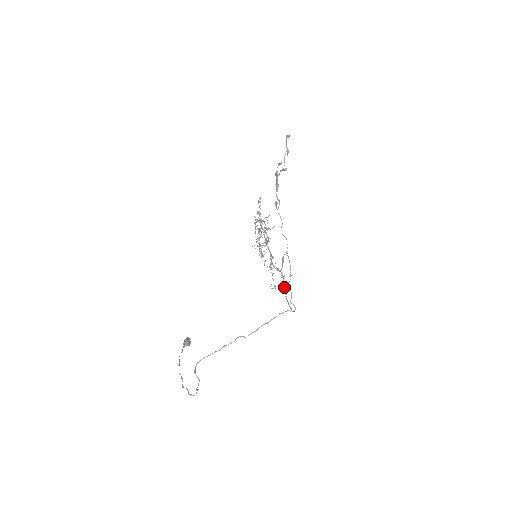
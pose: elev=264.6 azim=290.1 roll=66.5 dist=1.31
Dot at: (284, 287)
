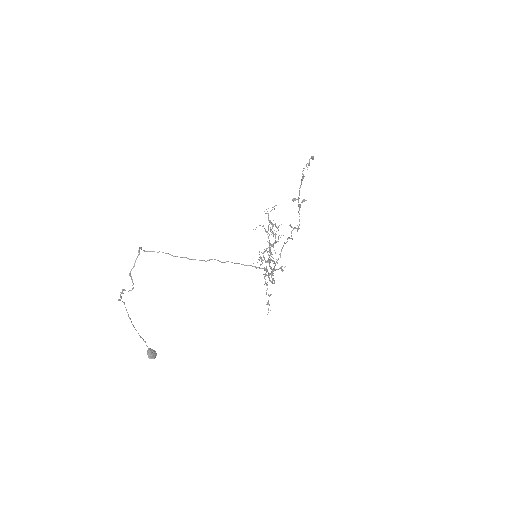
Dot at: (271, 272)
